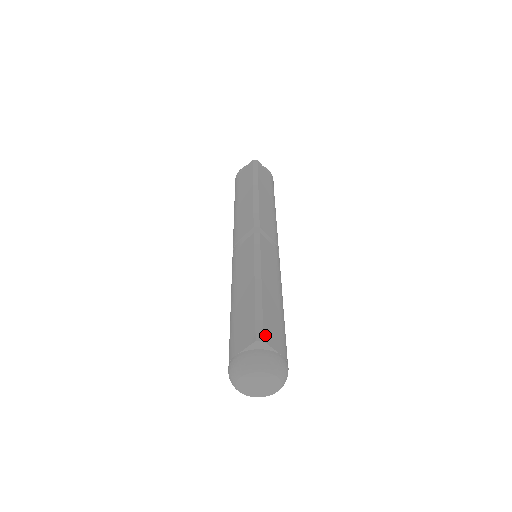
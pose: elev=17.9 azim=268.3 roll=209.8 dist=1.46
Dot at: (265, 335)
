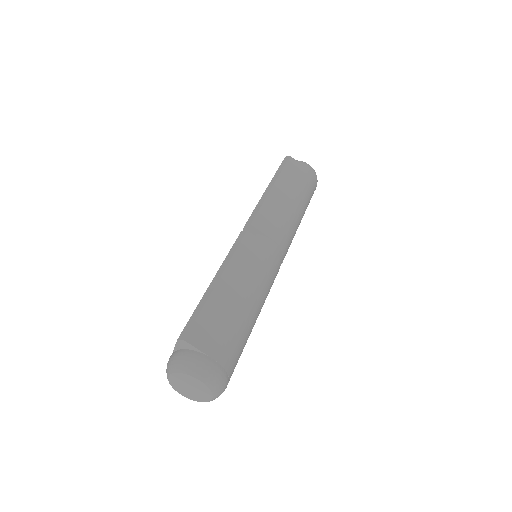
Dot at: (191, 334)
